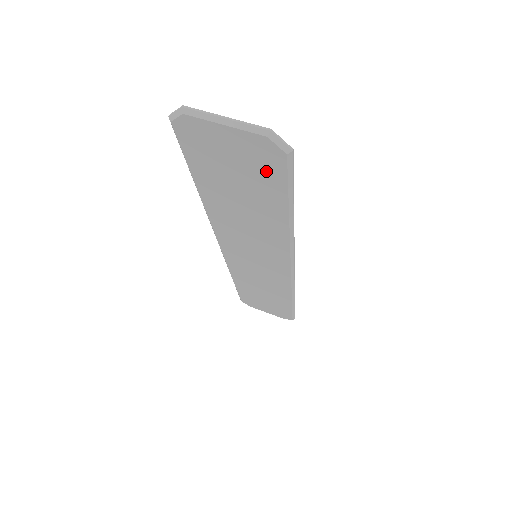
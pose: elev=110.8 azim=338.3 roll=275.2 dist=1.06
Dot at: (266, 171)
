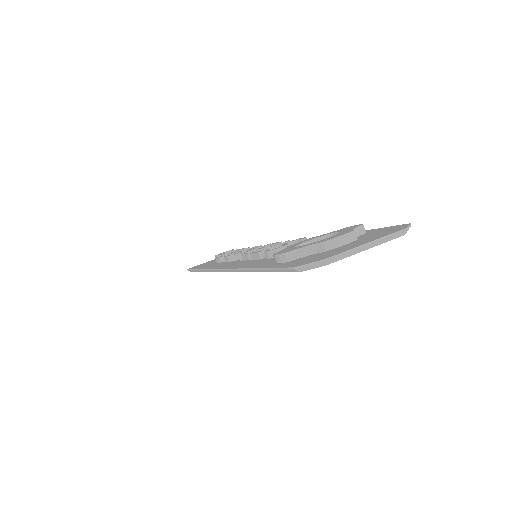
Dot at: occluded
